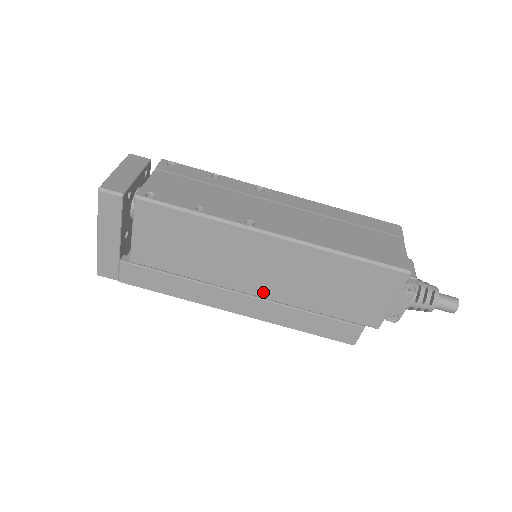
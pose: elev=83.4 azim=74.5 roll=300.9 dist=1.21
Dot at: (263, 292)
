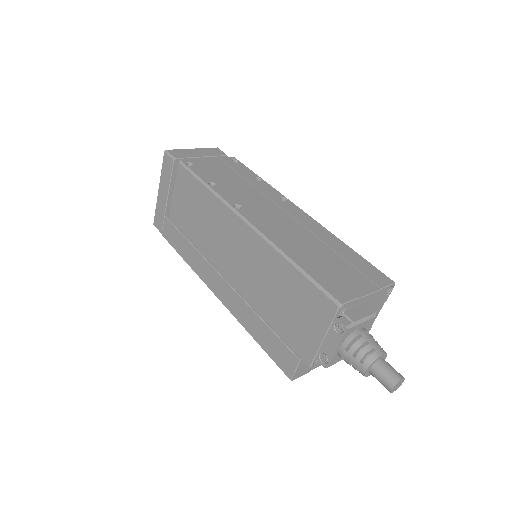
Dot at: (233, 280)
